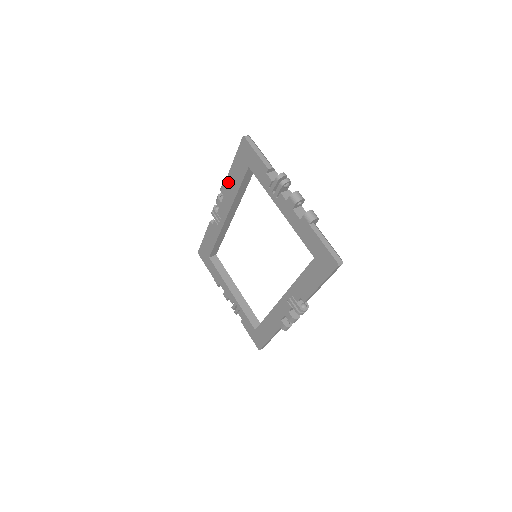
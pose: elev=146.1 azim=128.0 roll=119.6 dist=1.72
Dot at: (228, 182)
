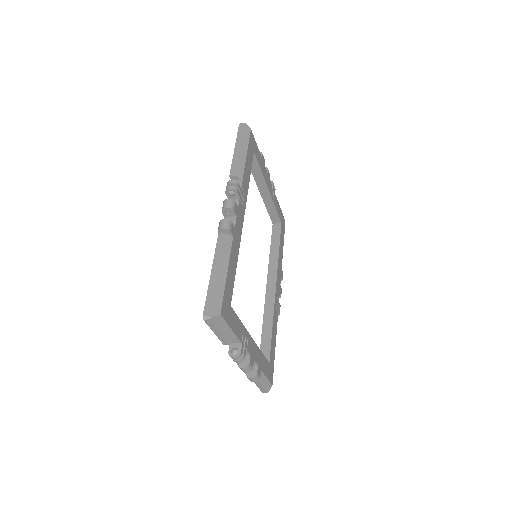
Dot at: occluded
